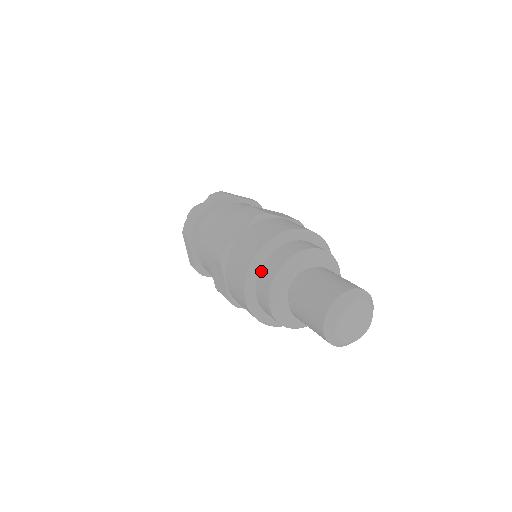
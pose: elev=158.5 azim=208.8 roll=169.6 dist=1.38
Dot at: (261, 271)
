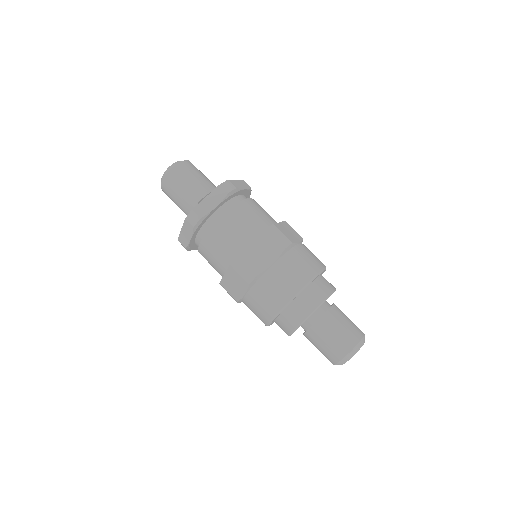
Dot at: (276, 323)
